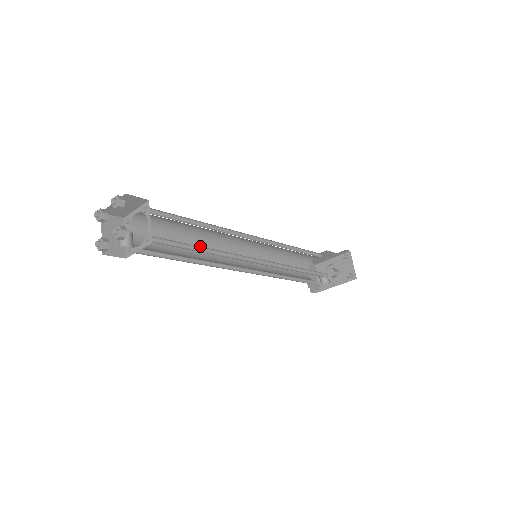
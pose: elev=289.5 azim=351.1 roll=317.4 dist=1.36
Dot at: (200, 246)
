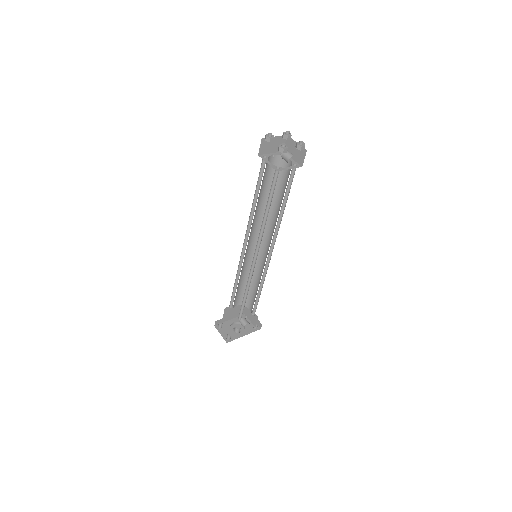
Dot at: occluded
